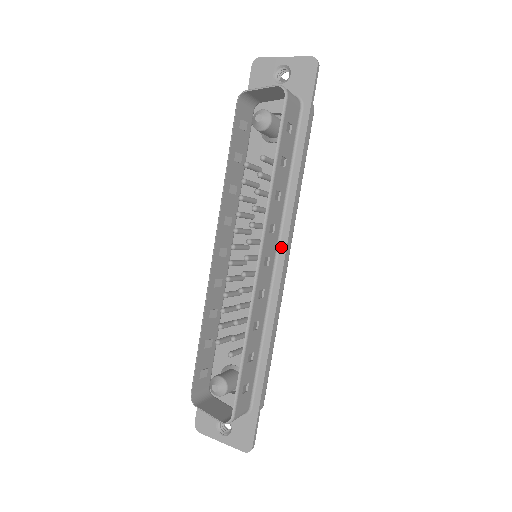
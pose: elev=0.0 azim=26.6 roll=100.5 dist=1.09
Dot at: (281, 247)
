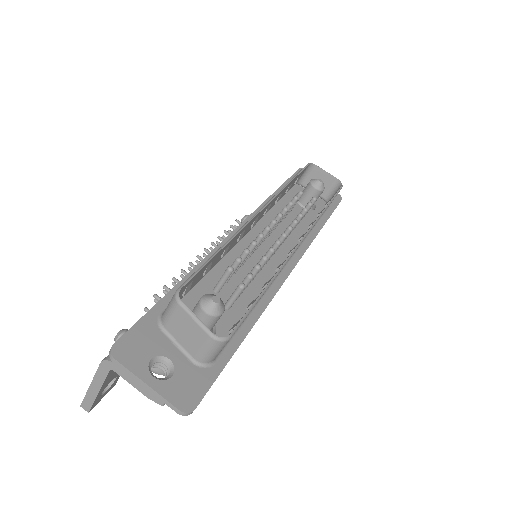
Dot at: (294, 259)
